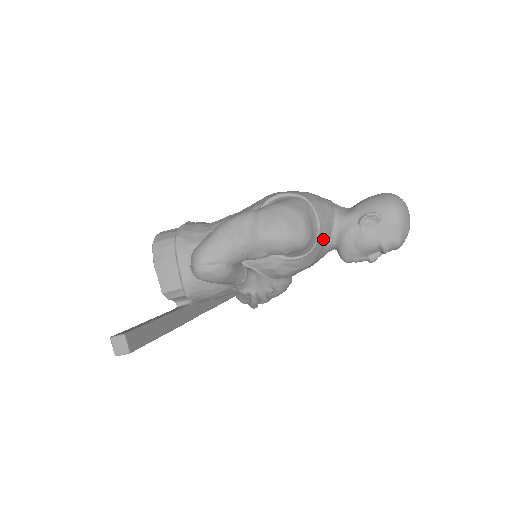
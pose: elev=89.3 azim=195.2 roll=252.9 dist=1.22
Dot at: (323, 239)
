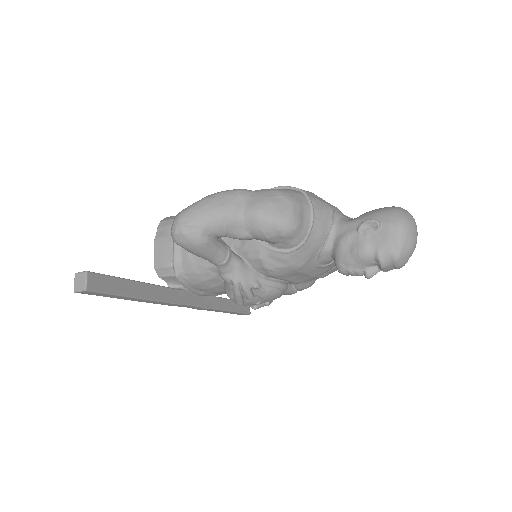
Dot at: (316, 238)
